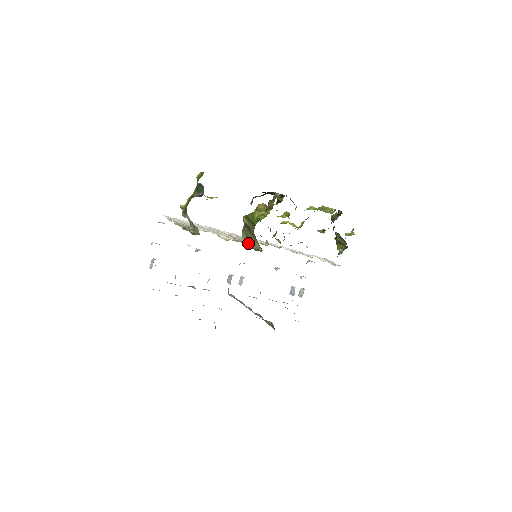
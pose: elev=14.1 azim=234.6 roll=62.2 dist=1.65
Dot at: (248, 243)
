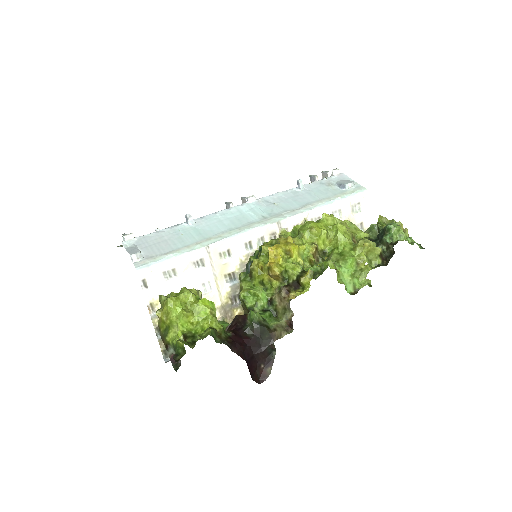
Dot at: occluded
